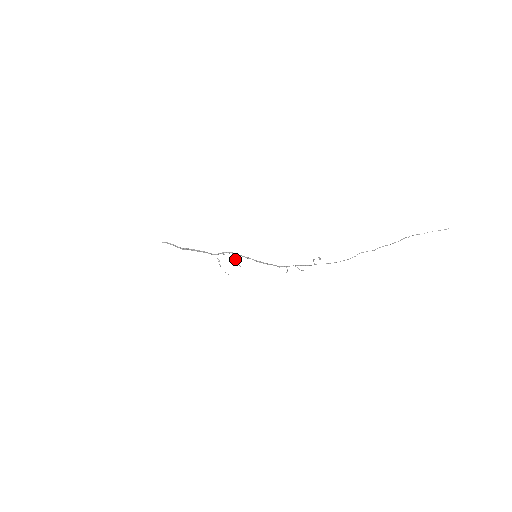
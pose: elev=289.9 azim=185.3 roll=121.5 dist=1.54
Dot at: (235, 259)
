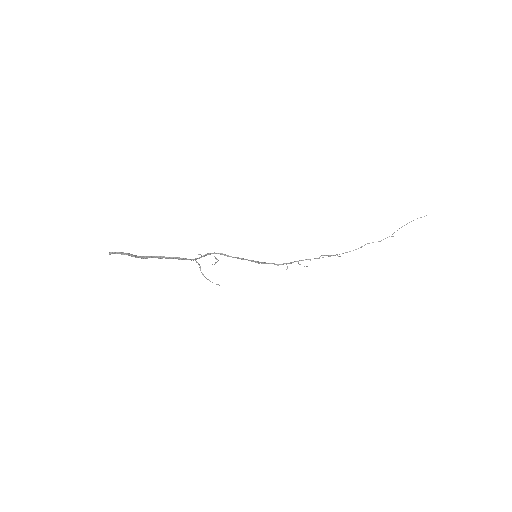
Dot at: (218, 260)
